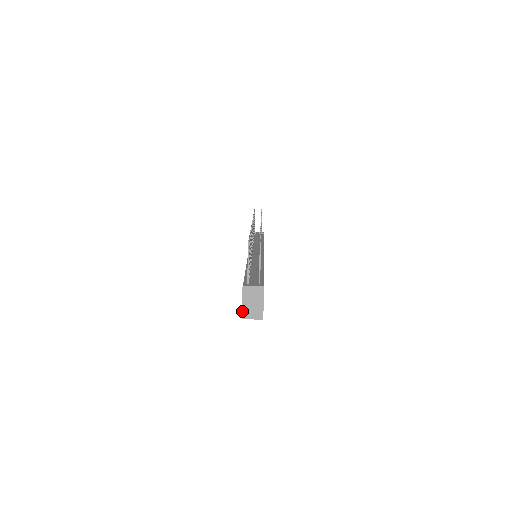
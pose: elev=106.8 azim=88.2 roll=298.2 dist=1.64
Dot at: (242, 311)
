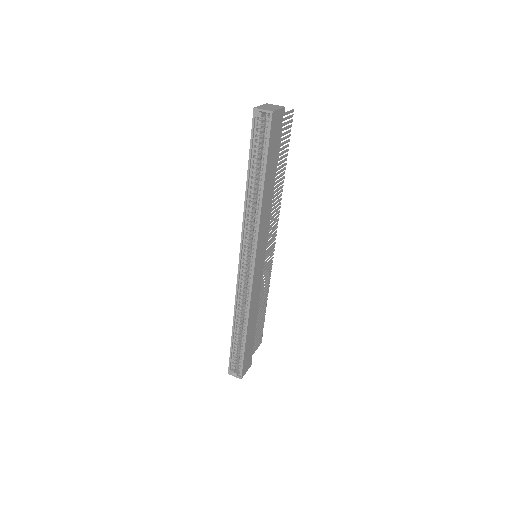
Dot at: (257, 107)
